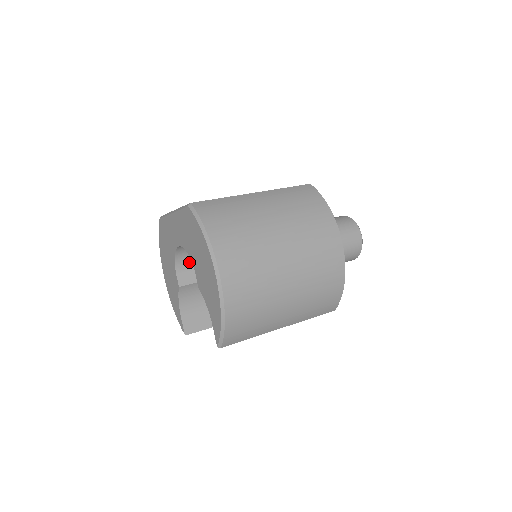
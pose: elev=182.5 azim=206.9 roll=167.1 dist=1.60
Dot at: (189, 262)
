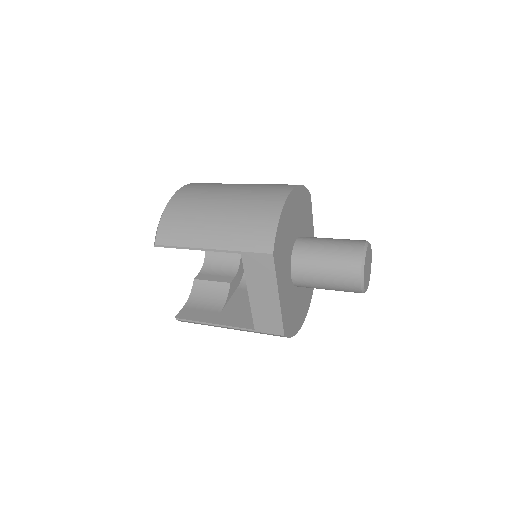
Dot at: (213, 268)
